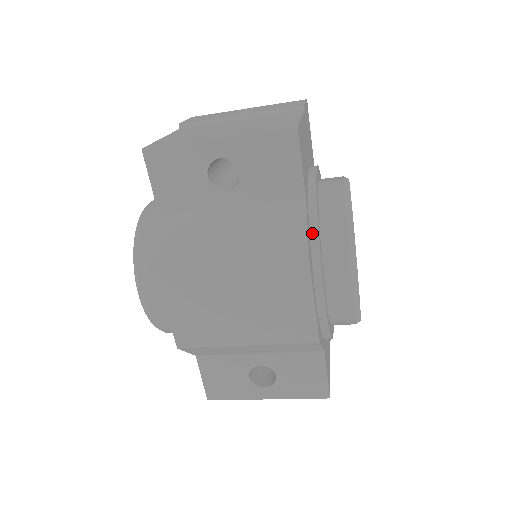
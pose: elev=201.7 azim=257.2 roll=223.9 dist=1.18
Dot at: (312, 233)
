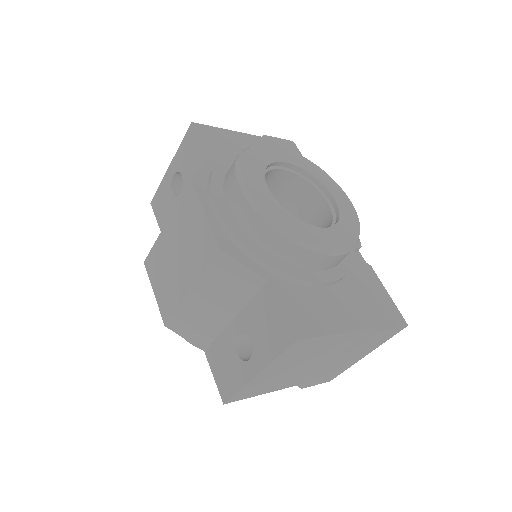
Dot at: (210, 174)
